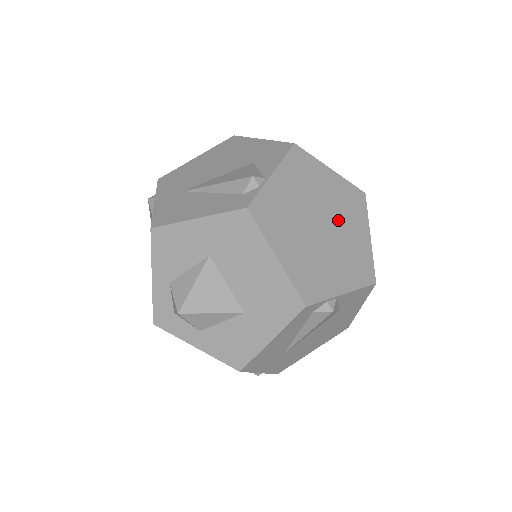
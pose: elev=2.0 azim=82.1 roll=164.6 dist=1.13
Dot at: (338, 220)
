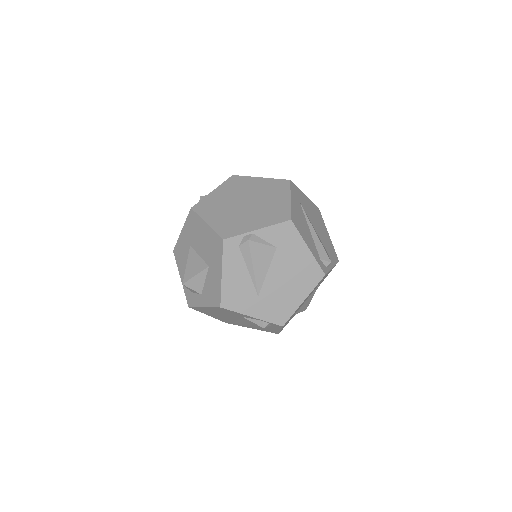
Dot at: (261, 198)
